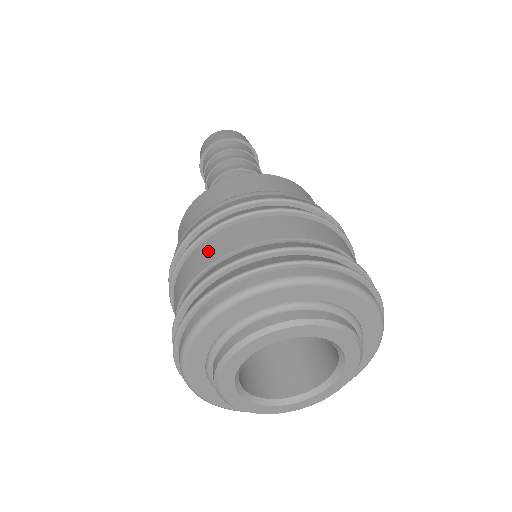
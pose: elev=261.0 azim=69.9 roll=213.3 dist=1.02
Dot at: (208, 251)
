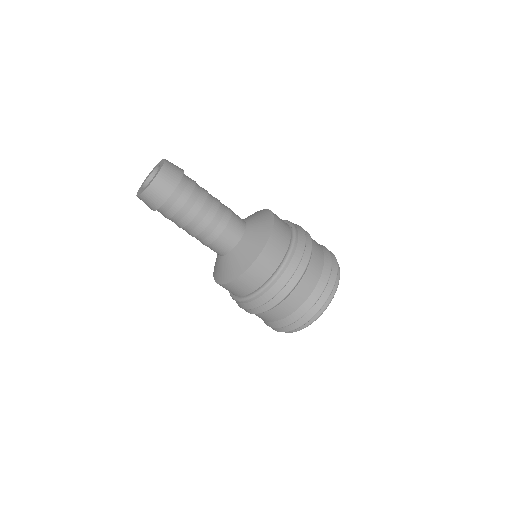
Dot at: (264, 318)
